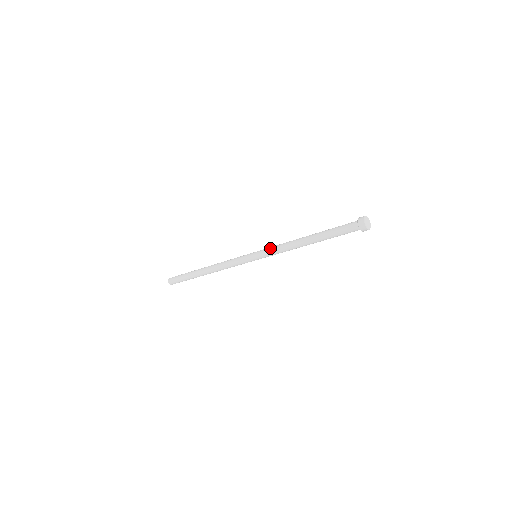
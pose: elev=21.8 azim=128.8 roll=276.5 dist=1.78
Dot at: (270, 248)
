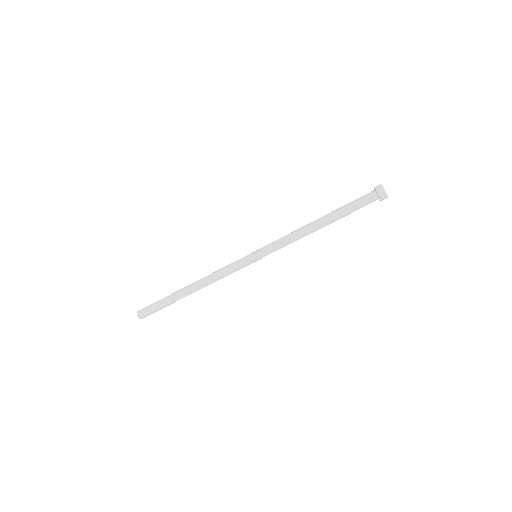
Dot at: (275, 243)
